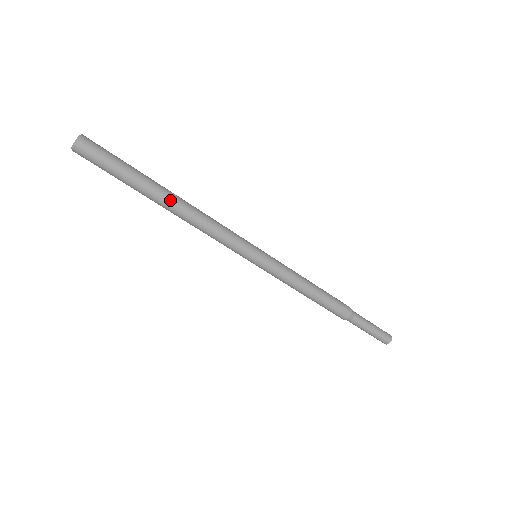
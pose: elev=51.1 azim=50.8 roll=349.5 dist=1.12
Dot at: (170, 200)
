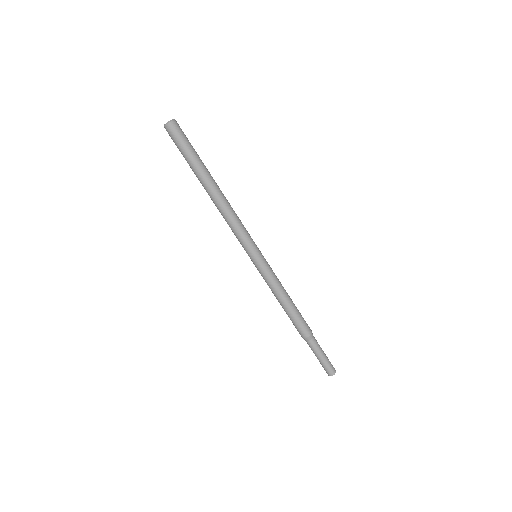
Dot at: (216, 185)
